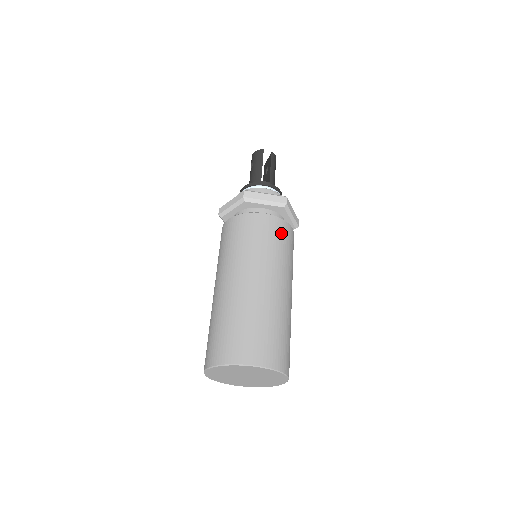
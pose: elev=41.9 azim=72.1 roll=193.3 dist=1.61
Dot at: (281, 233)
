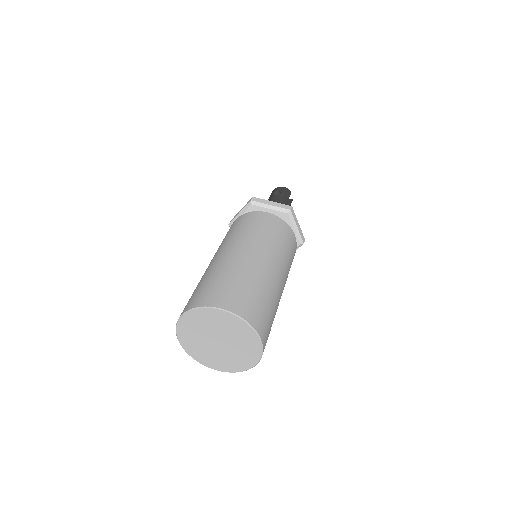
Dot at: occluded
